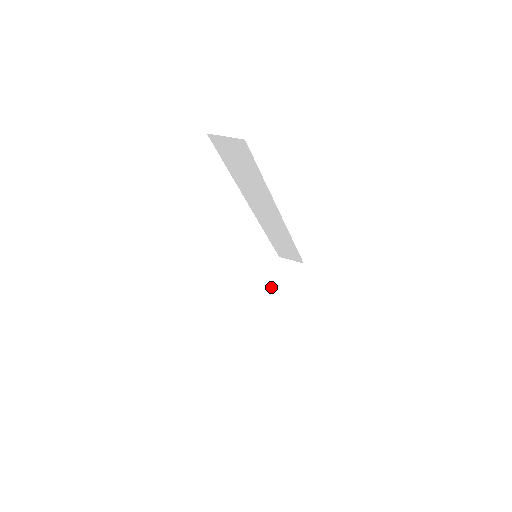
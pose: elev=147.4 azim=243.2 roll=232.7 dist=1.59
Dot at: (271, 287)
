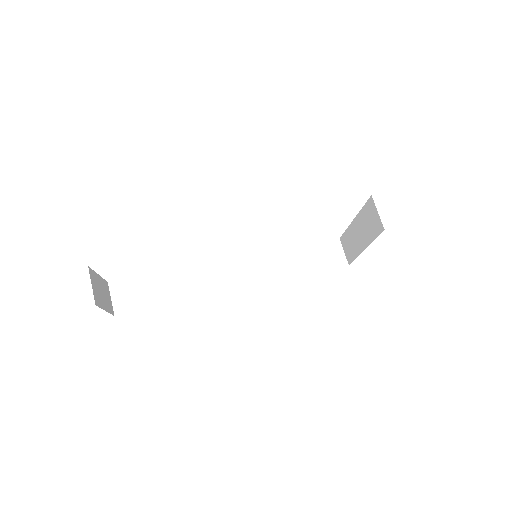
Dot at: (360, 216)
